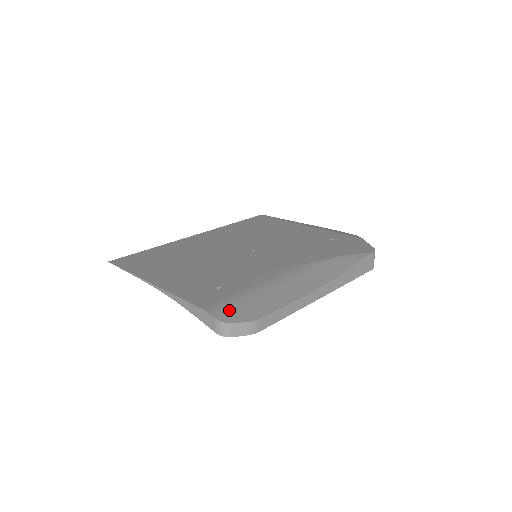
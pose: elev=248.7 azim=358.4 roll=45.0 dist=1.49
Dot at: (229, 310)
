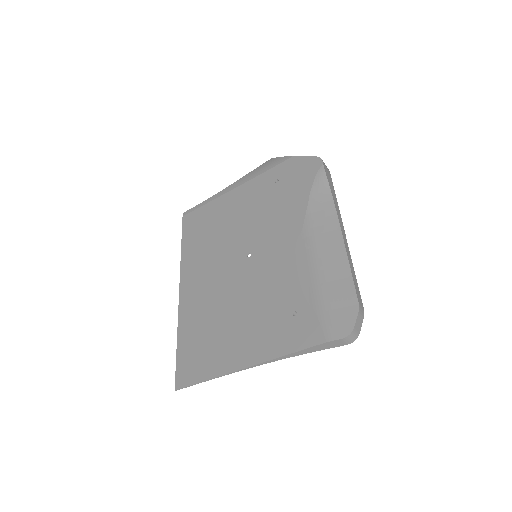
Dot at: (336, 322)
